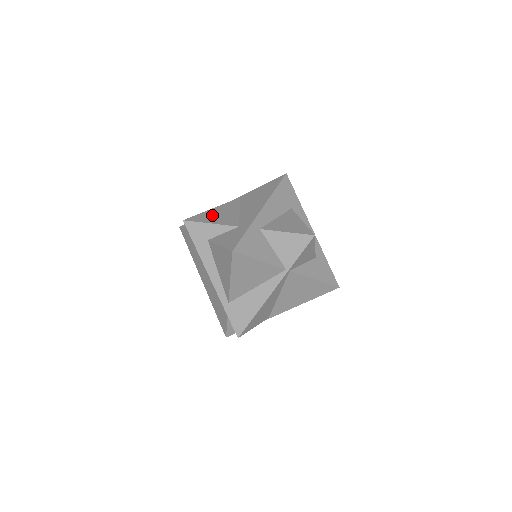
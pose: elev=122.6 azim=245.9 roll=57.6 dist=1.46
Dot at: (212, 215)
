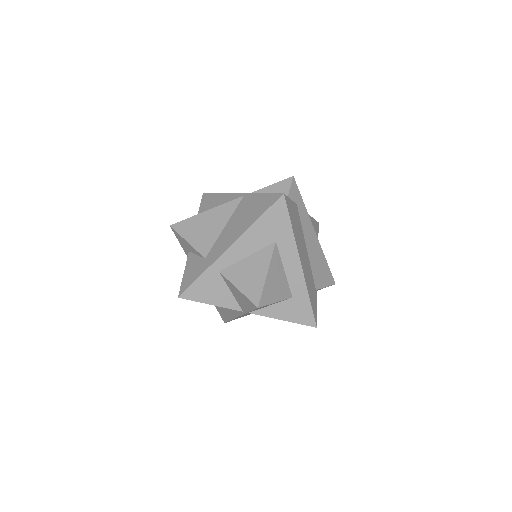
Dot at: (197, 226)
